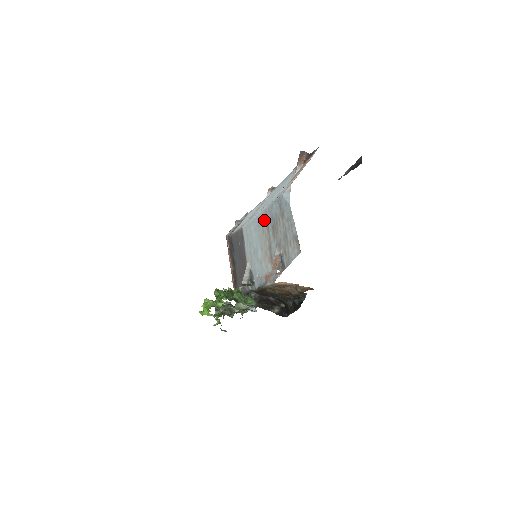
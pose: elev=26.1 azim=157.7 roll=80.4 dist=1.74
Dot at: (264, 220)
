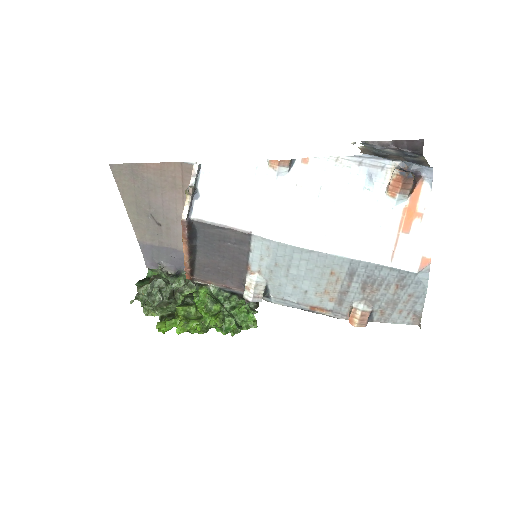
Dot at: (345, 268)
